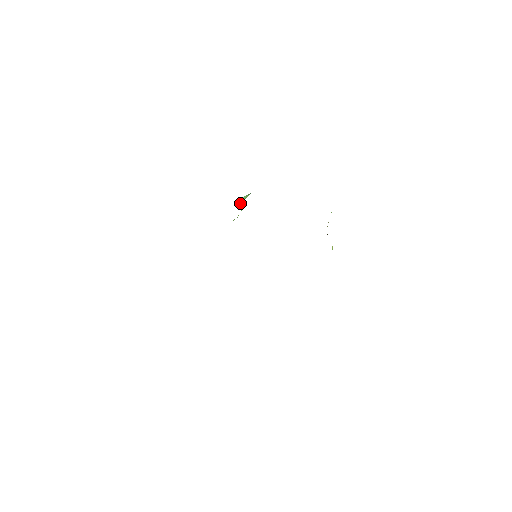
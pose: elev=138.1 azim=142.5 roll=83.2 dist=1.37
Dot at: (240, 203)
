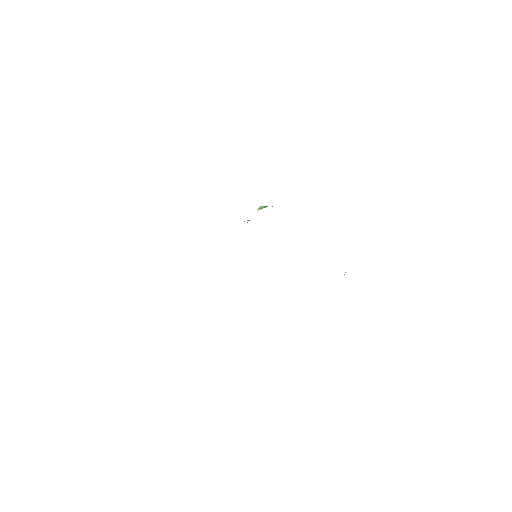
Dot at: occluded
